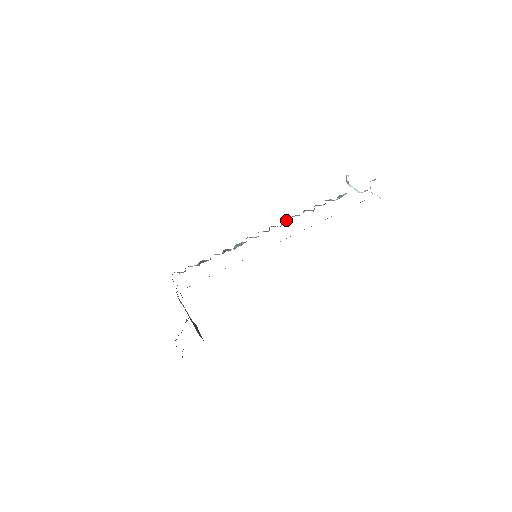
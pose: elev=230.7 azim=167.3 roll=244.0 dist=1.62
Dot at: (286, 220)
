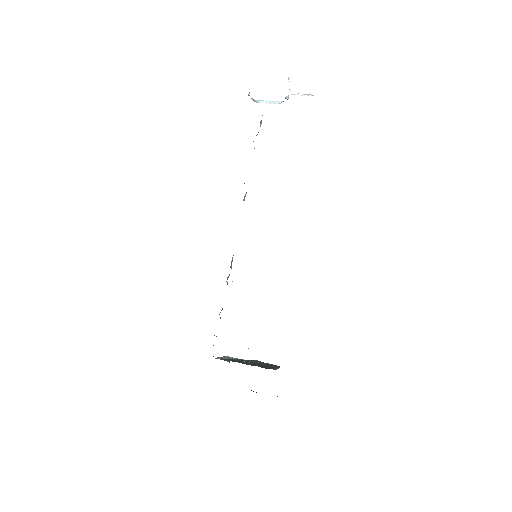
Dot at: occluded
